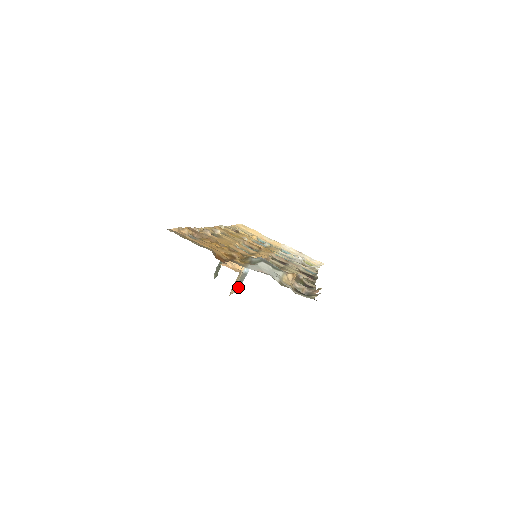
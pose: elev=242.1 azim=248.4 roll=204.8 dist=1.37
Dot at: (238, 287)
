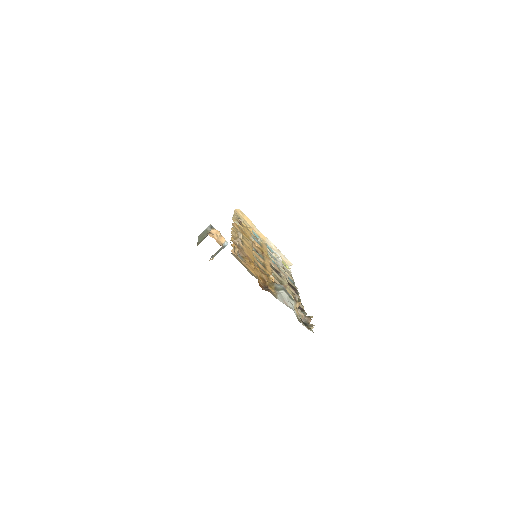
Dot at: occluded
